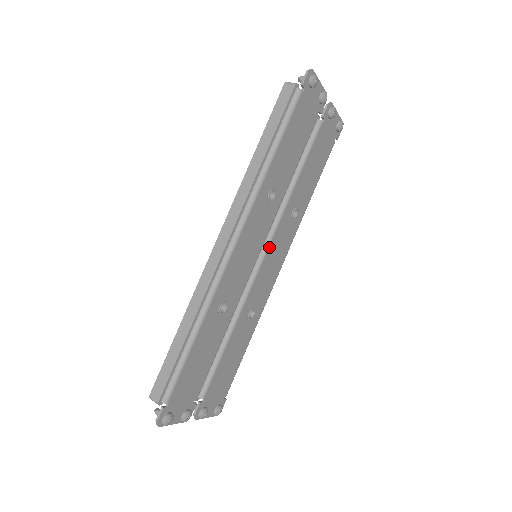
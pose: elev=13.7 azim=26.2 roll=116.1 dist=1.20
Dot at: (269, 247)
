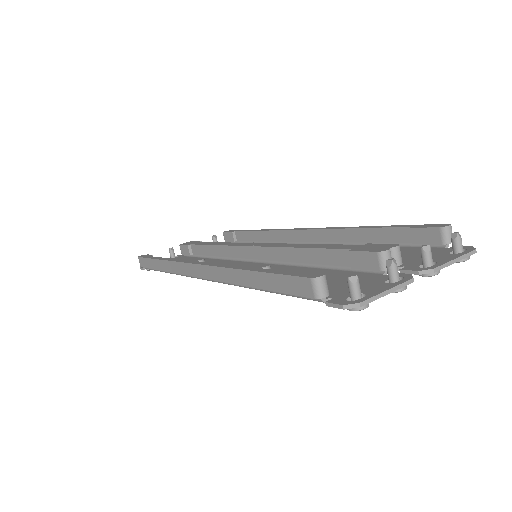
Dot at: occluded
